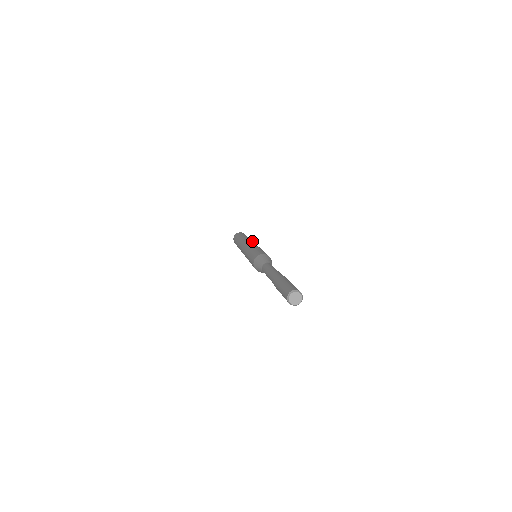
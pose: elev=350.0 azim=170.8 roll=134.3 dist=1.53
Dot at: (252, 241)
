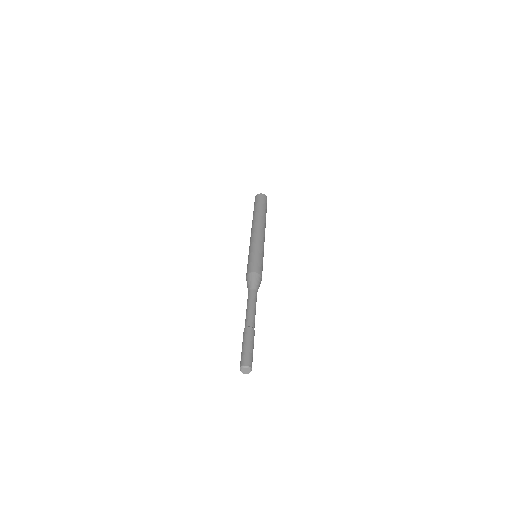
Dot at: occluded
